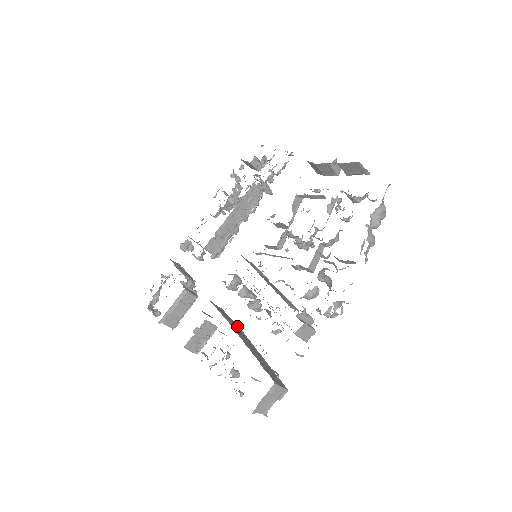
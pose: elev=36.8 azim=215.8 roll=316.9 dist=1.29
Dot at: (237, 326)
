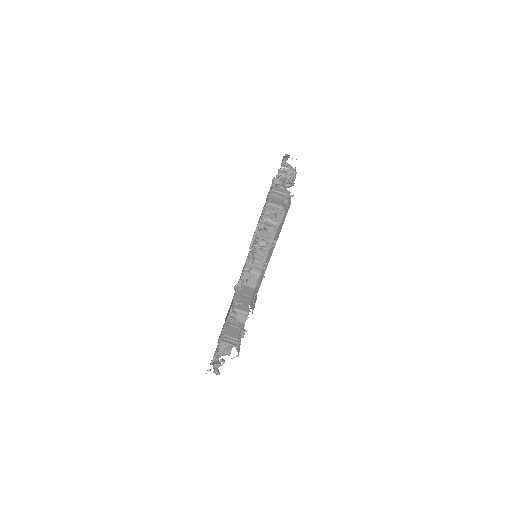
Dot at: occluded
